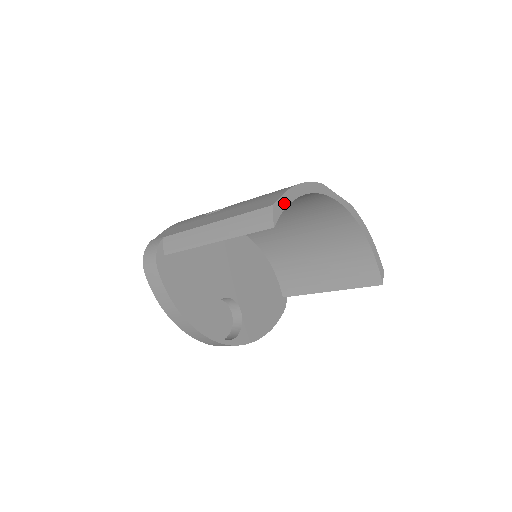
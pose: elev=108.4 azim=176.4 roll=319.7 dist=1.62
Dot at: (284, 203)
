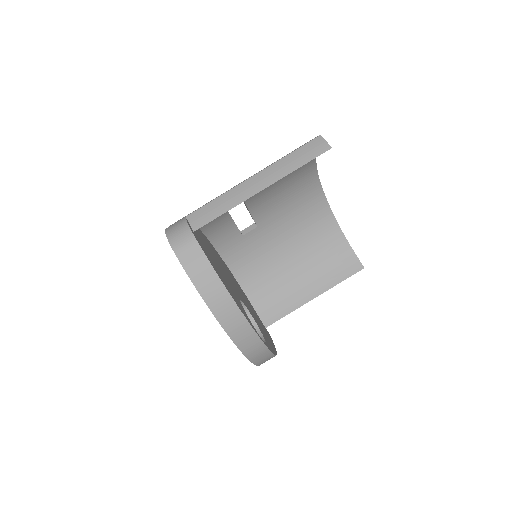
Dot at: occluded
